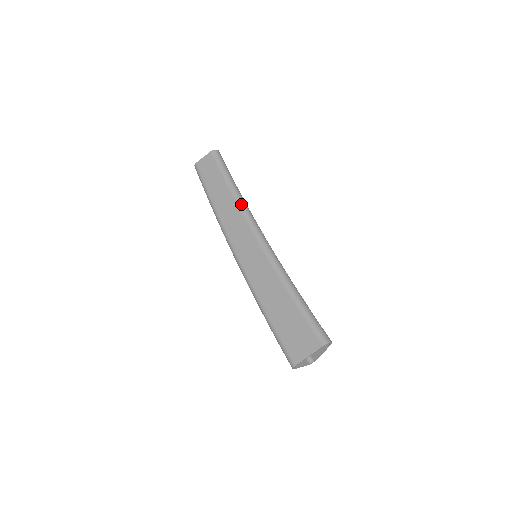
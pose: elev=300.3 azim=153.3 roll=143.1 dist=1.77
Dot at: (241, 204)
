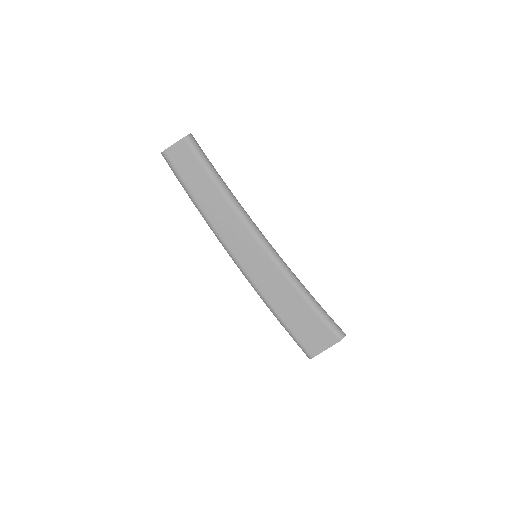
Dot at: (235, 205)
